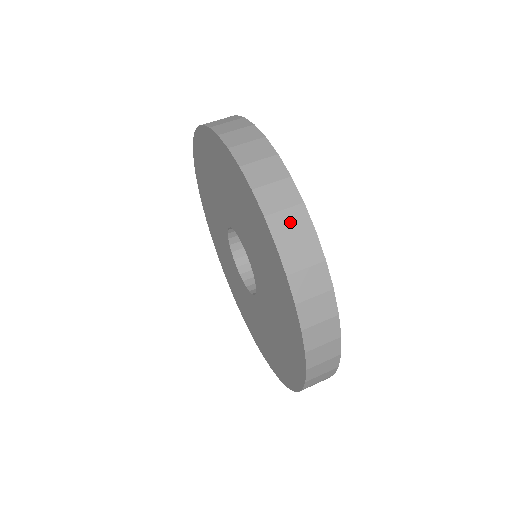
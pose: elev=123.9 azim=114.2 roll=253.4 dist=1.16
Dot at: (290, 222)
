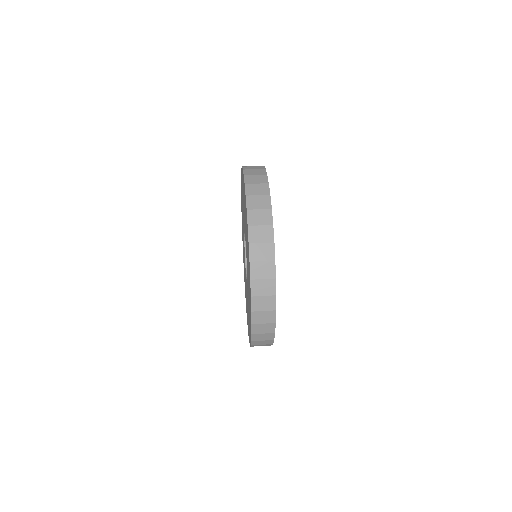
Dot at: occluded
